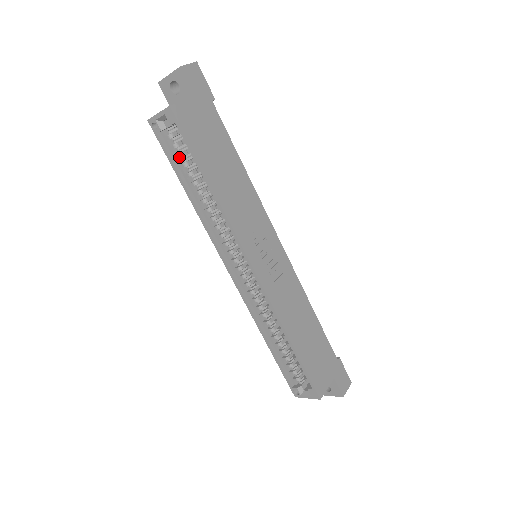
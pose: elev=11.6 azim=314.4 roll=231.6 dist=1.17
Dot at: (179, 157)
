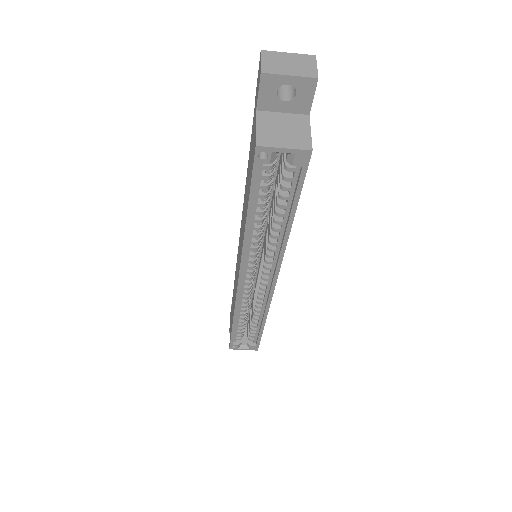
Dot at: (265, 189)
